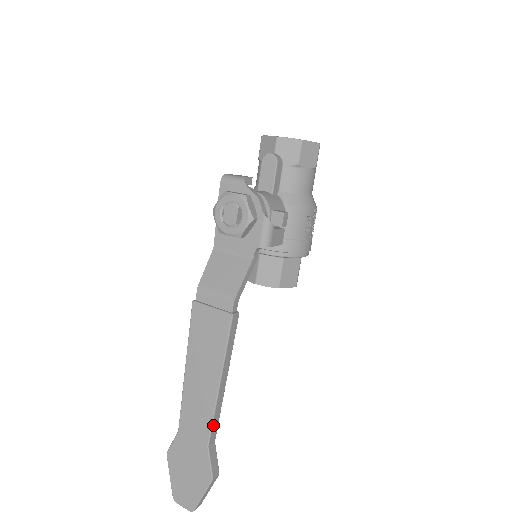
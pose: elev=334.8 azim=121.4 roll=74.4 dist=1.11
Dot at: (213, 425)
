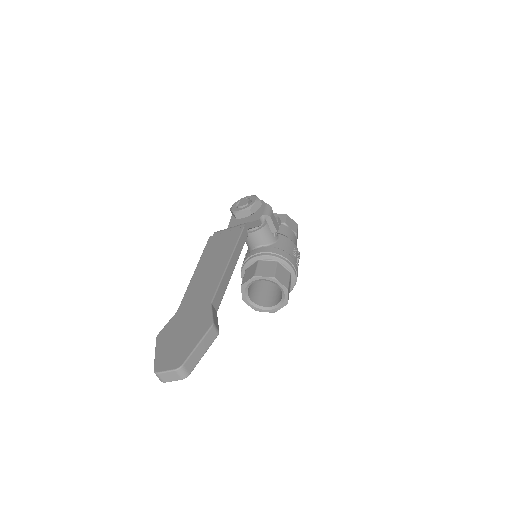
Dot at: (219, 290)
